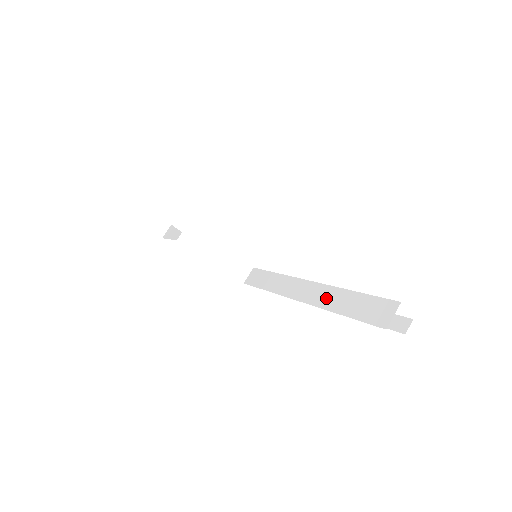
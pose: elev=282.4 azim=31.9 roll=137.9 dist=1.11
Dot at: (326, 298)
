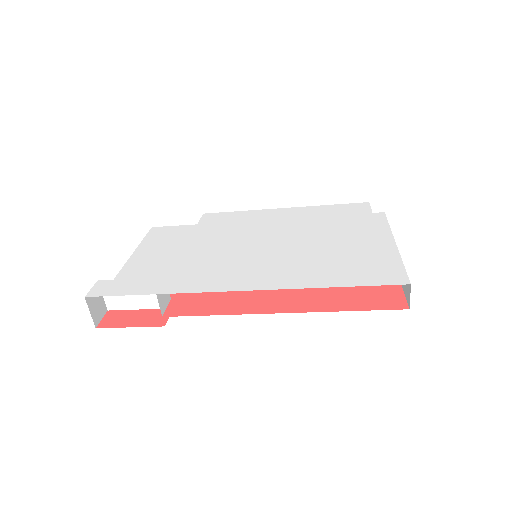
Dot at: occluded
